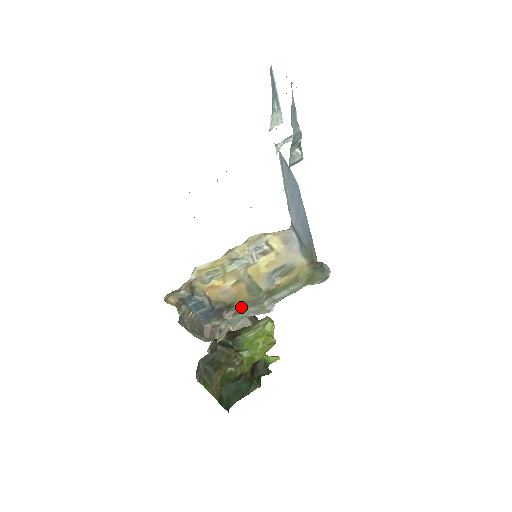
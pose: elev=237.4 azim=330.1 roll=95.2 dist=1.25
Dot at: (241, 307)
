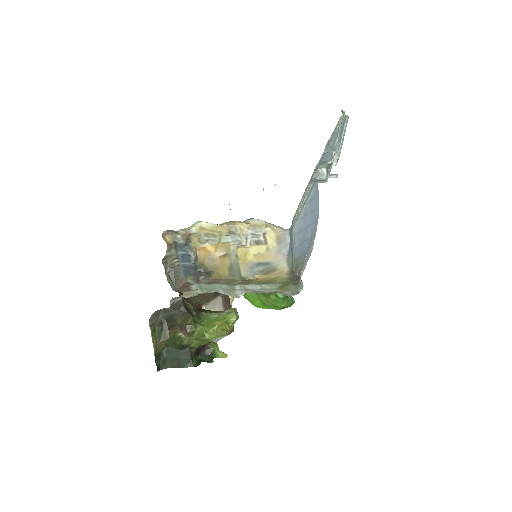
Dot at: (217, 280)
